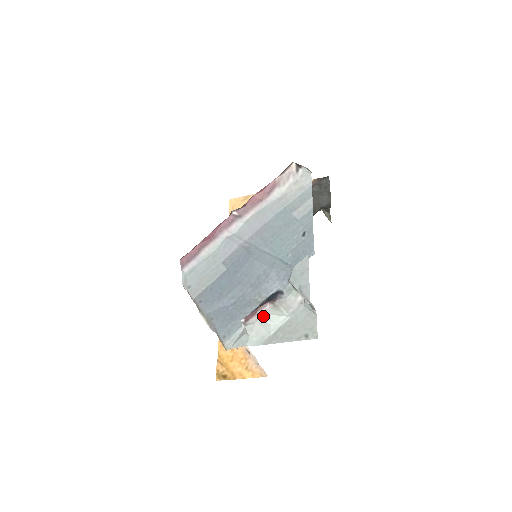
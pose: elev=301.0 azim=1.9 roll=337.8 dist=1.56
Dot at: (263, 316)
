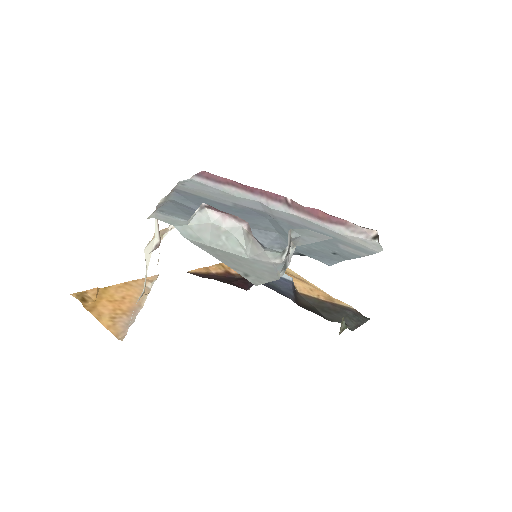
Dot at: (225, 228)
